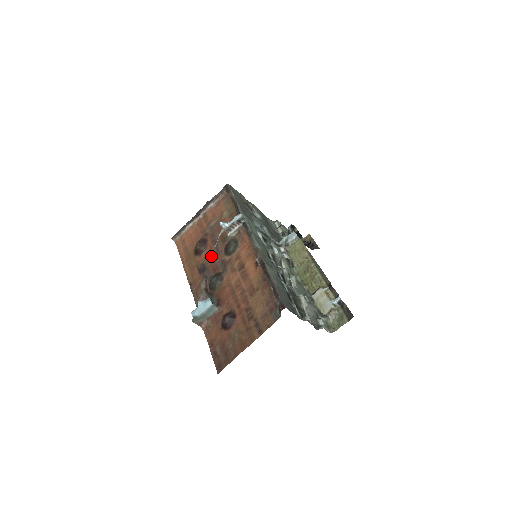
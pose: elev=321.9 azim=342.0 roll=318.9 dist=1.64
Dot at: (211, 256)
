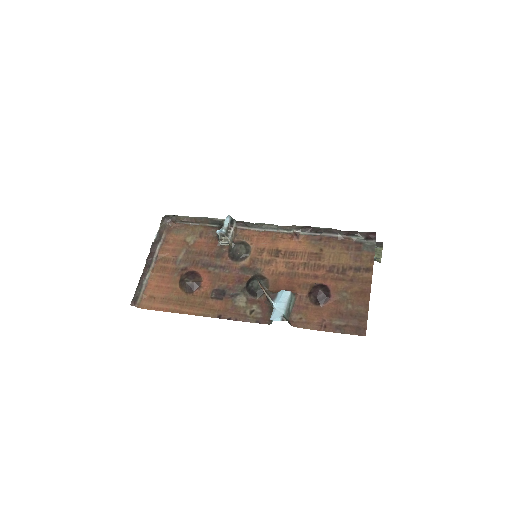
Dot at: (218, 277)
